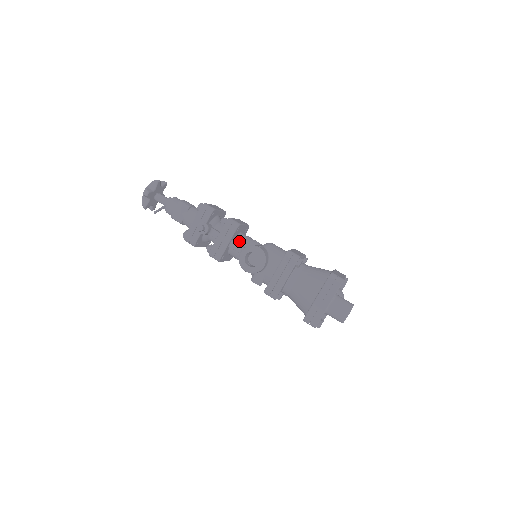
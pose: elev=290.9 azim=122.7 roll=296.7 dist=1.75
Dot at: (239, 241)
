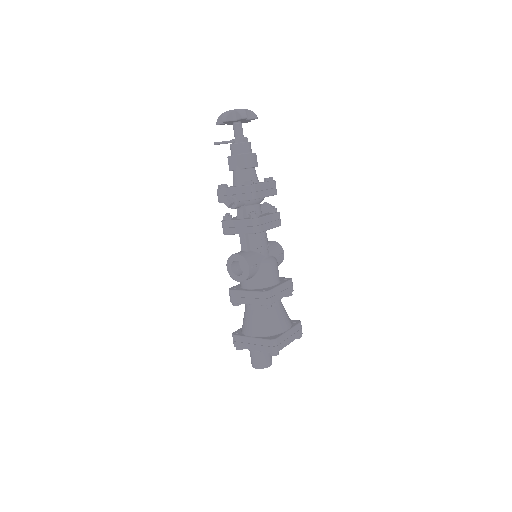
Dot at: (251, 238)
